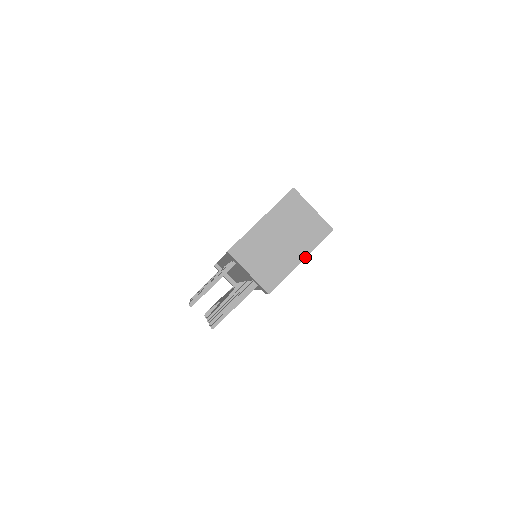
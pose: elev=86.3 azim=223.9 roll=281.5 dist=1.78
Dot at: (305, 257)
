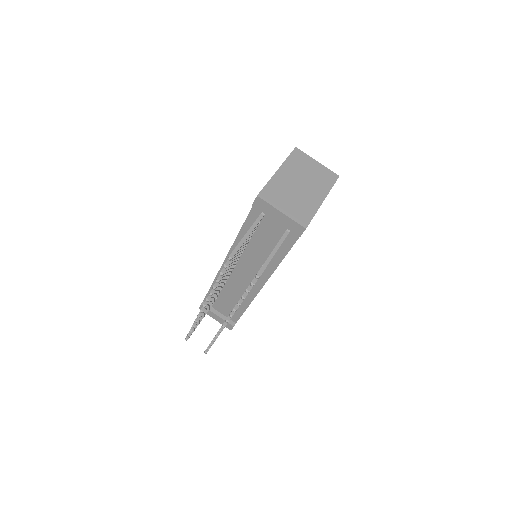
Dot at: (325, 197)
